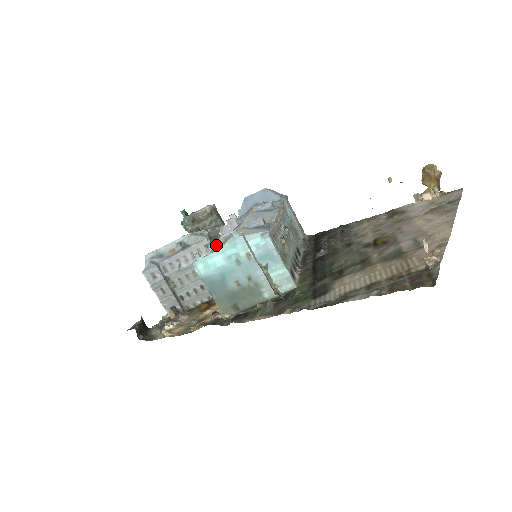
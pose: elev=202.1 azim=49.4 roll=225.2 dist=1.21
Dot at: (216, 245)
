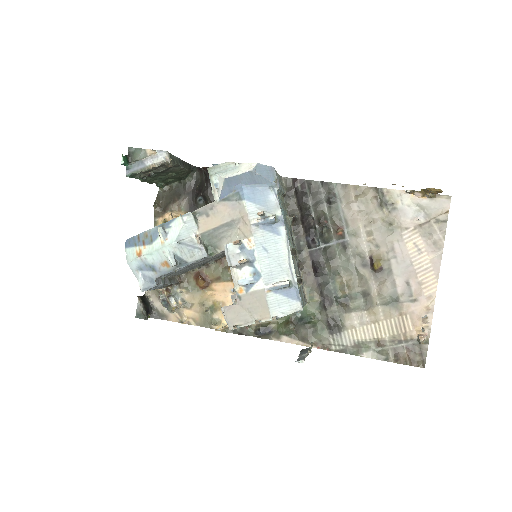
Dot at: (214, 254)
